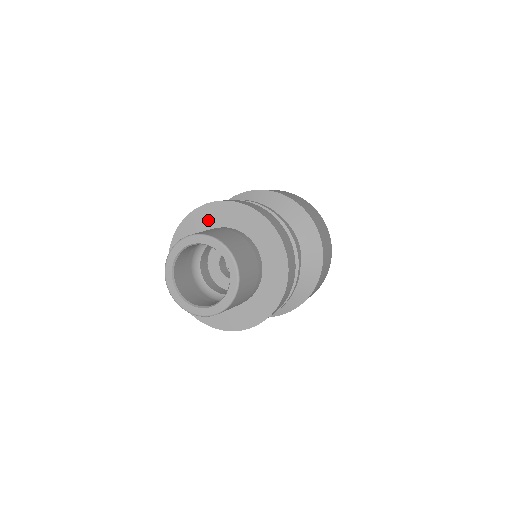
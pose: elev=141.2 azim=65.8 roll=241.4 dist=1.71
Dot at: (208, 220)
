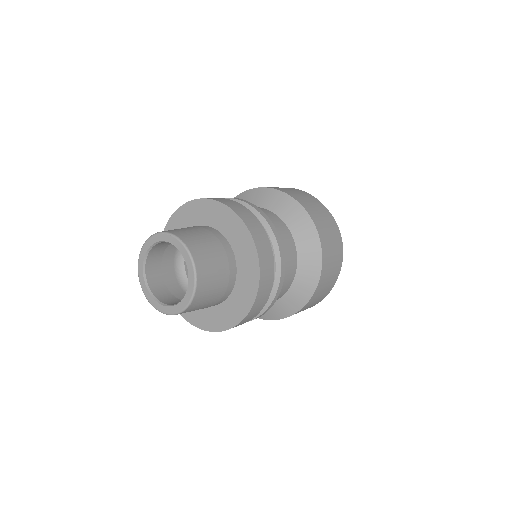
Dot at: (196, 216)
